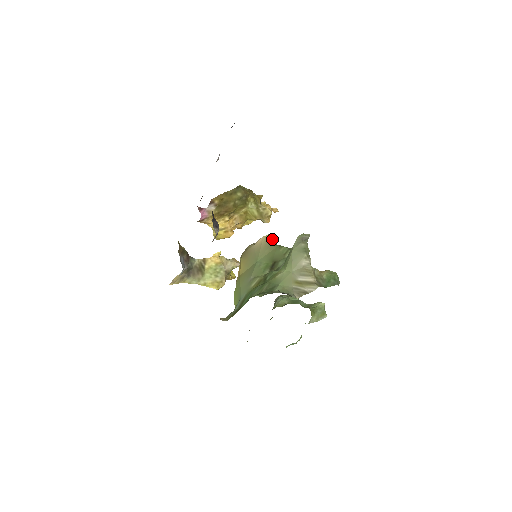
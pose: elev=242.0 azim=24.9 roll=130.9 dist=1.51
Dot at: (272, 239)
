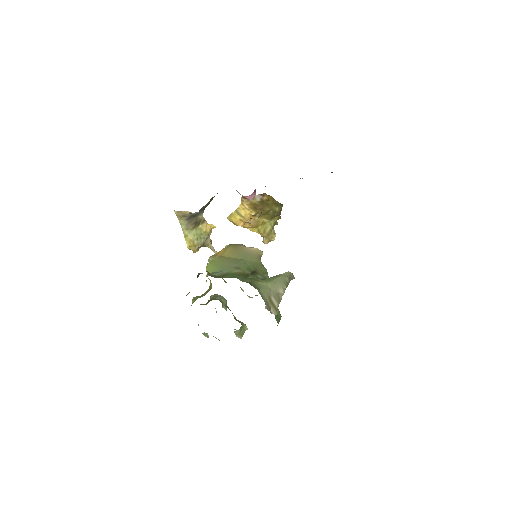
Dot at: occluded
